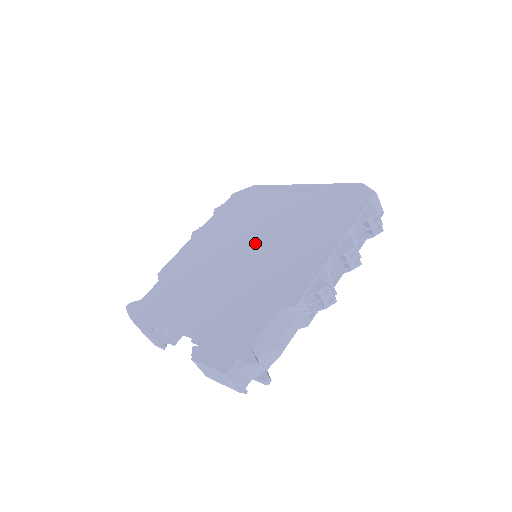
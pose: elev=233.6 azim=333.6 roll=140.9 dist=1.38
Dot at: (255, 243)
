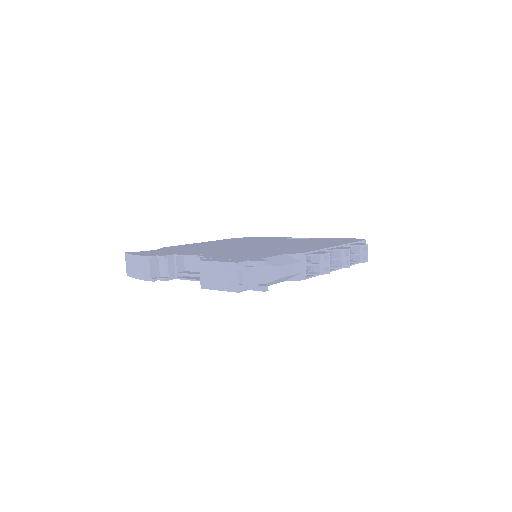
Dot at: (260, 244)
